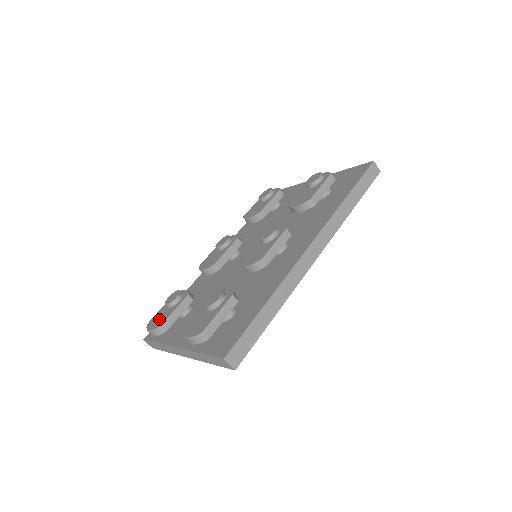
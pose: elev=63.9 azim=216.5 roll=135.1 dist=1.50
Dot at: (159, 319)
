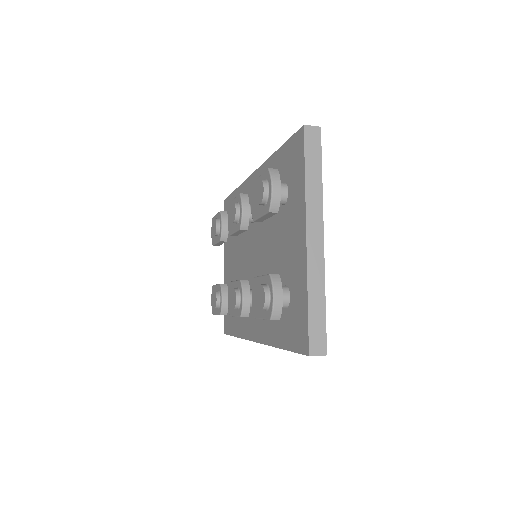
Dot at: occluded
